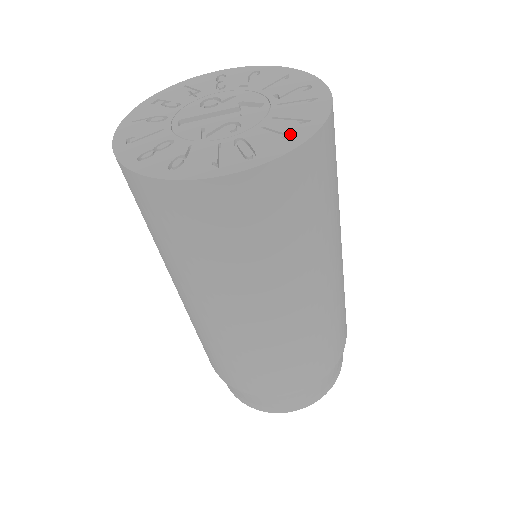
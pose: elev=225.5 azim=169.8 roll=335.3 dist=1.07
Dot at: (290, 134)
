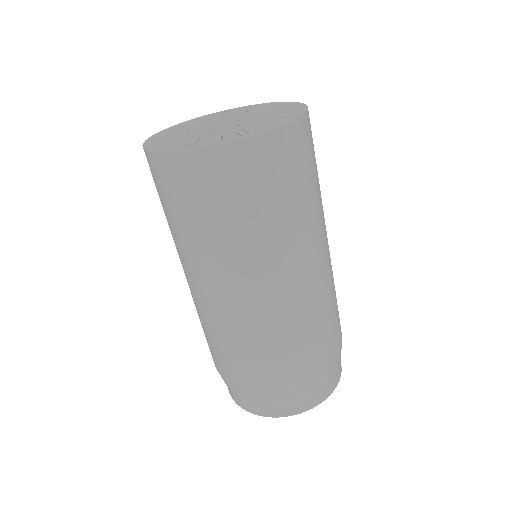
Dot at: (275, 123)
